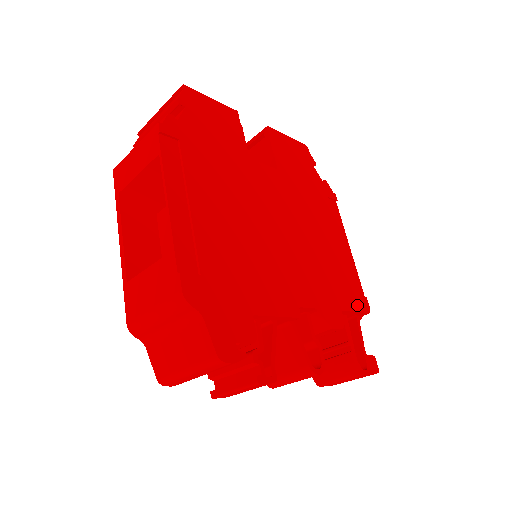
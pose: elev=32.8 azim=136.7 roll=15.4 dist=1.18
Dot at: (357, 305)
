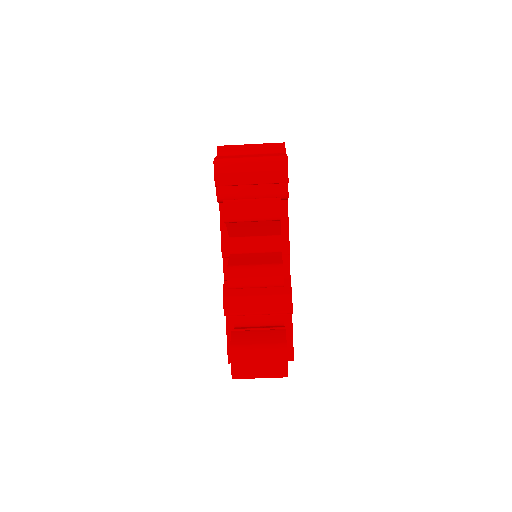
Dot at: occluded
